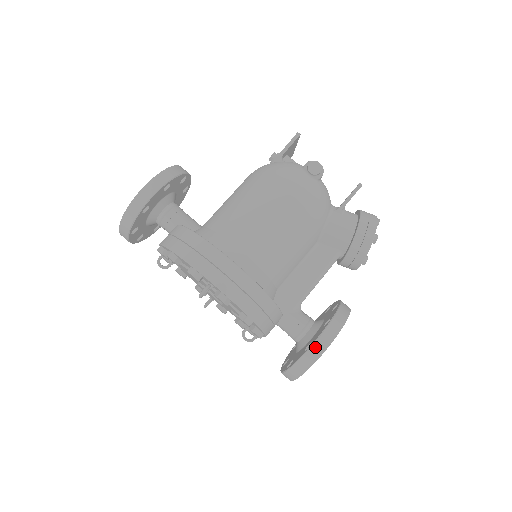
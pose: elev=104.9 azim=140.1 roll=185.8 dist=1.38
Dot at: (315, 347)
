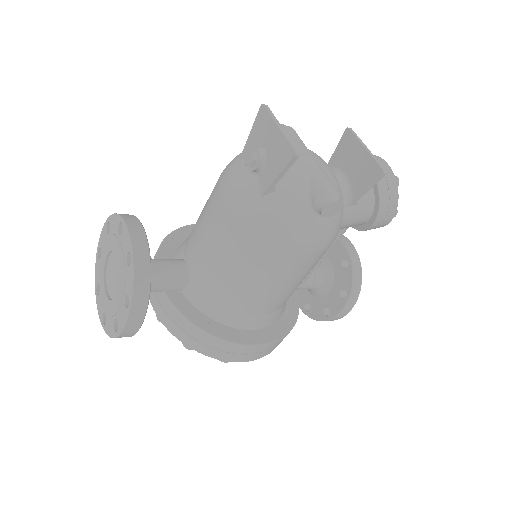
Dot at: (336, 318)
